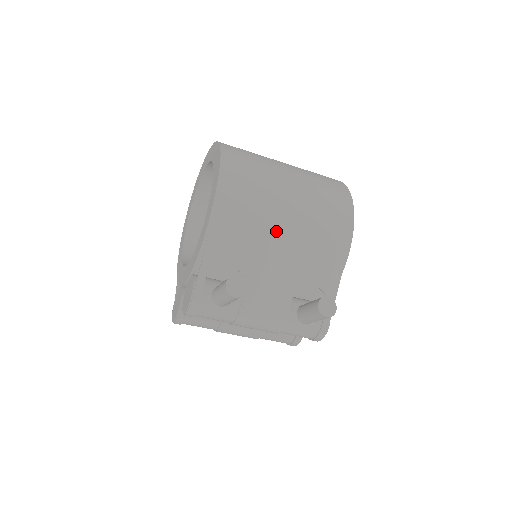
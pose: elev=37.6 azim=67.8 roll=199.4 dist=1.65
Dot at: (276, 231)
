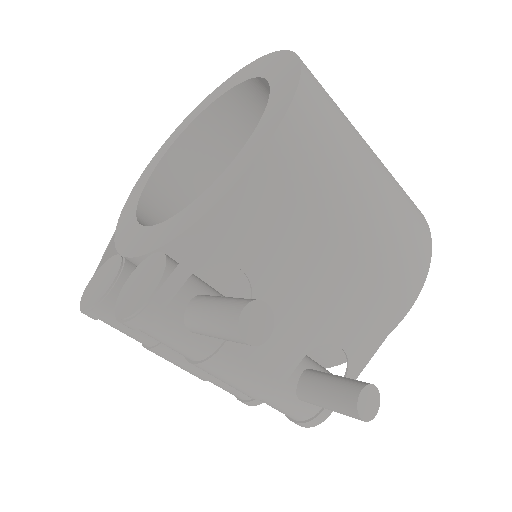
Dot at: (333, 241)
